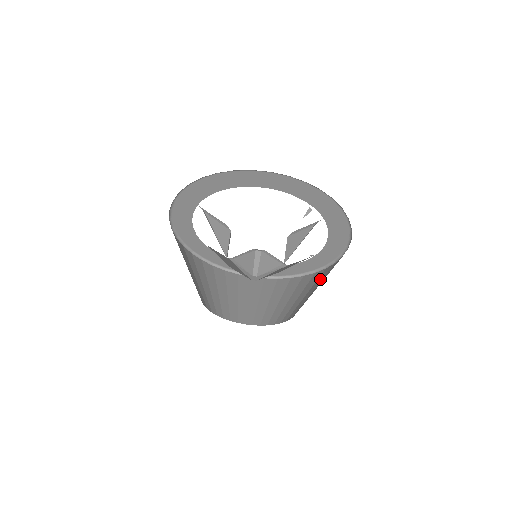
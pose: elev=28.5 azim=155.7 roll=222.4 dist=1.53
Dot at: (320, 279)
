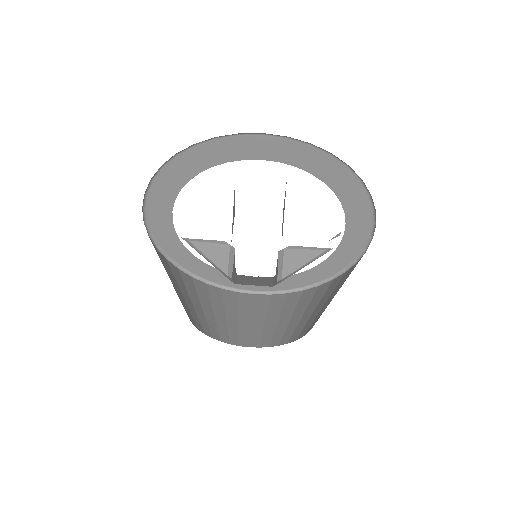
Dot at: (278, 306)
